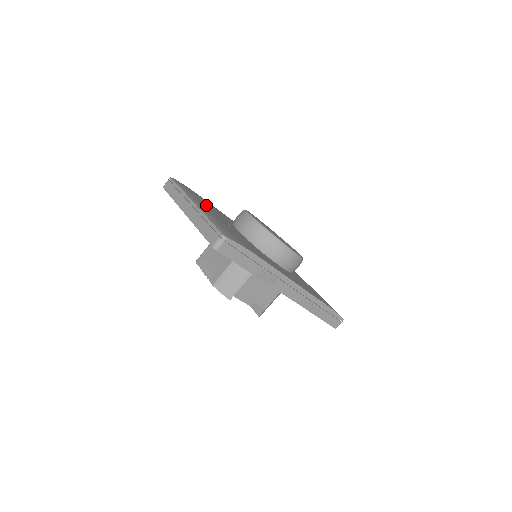
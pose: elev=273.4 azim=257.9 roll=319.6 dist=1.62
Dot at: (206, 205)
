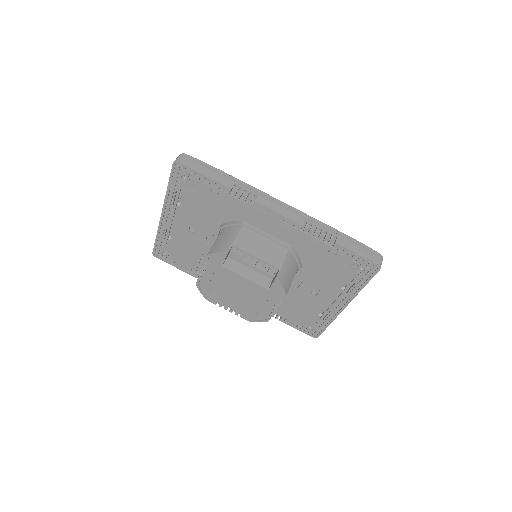
Dot at: occluded
